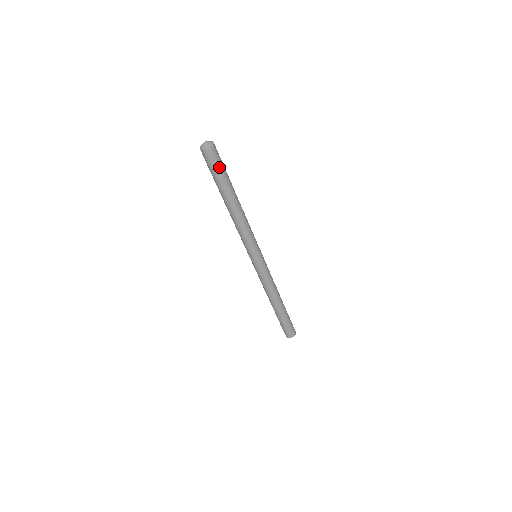
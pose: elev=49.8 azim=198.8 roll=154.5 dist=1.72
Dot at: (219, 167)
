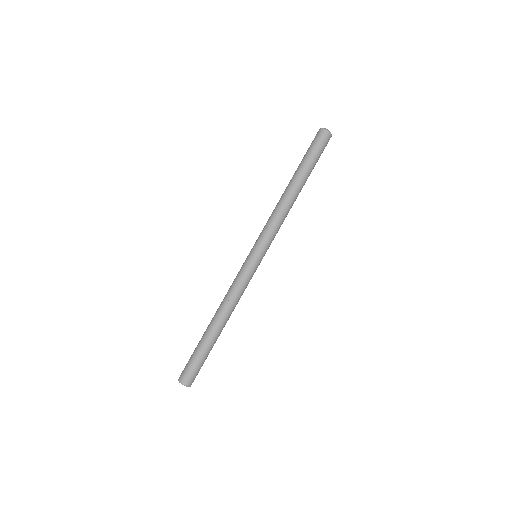
Dot at: (319, 152)
